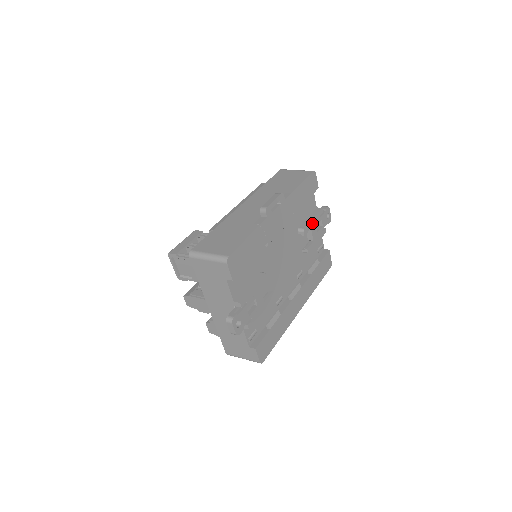
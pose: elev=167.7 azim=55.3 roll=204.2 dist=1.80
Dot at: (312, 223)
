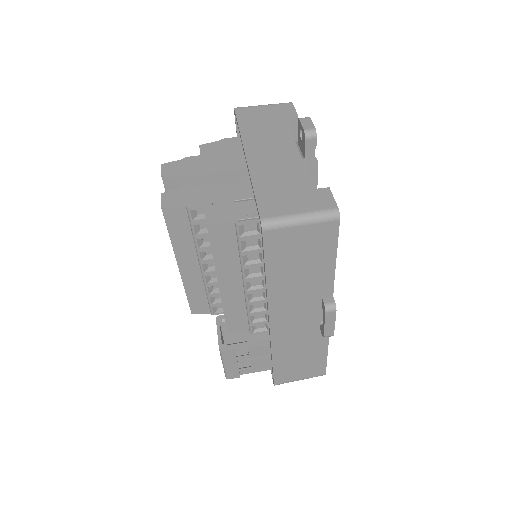
Dot at: occluded
